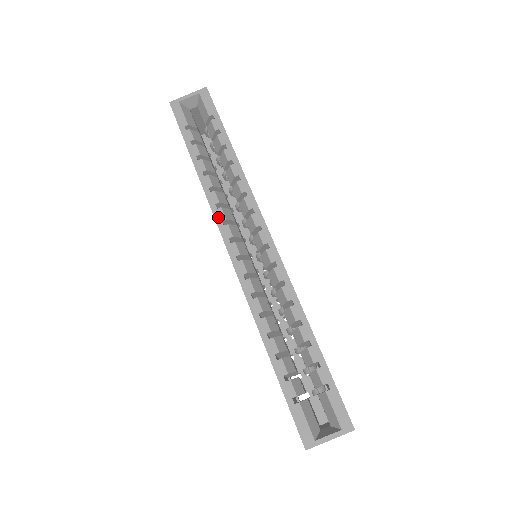
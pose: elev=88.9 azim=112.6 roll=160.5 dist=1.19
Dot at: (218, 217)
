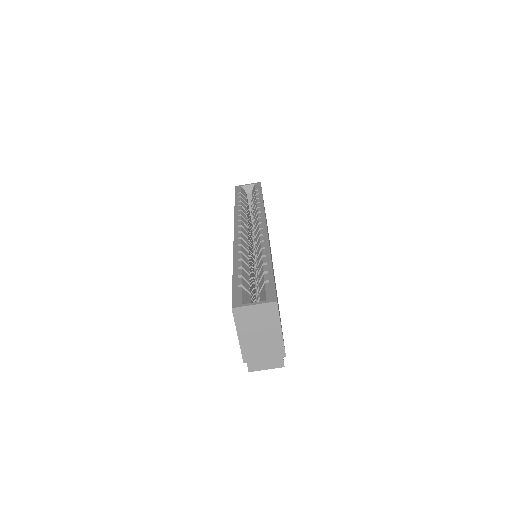
Dot at: (237, 219)
